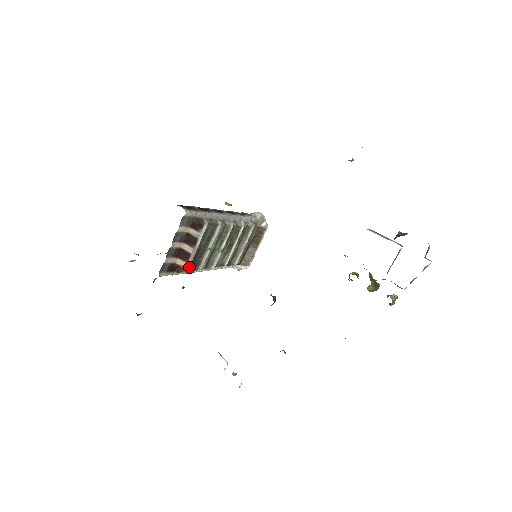
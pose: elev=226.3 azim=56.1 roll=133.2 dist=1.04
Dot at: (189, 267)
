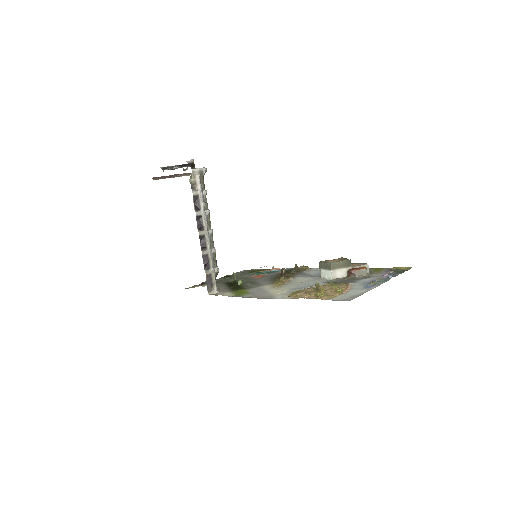
Dot at: occluded
